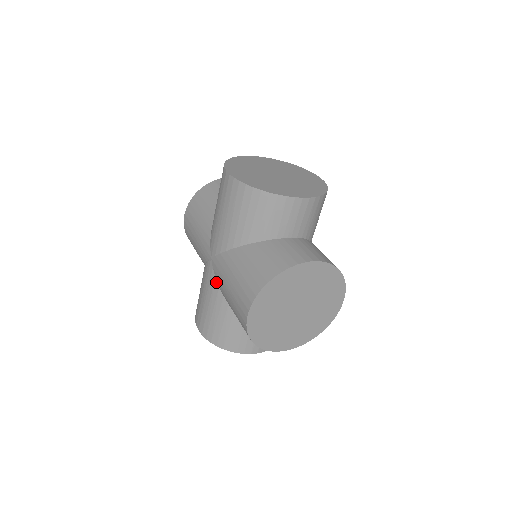
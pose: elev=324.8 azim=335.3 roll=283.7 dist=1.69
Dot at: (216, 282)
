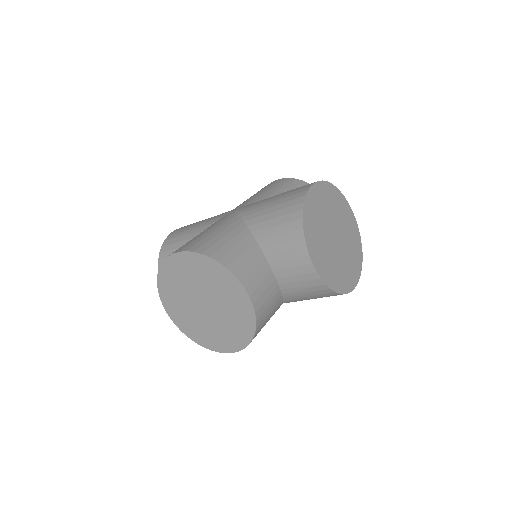
Dot at: occluded
